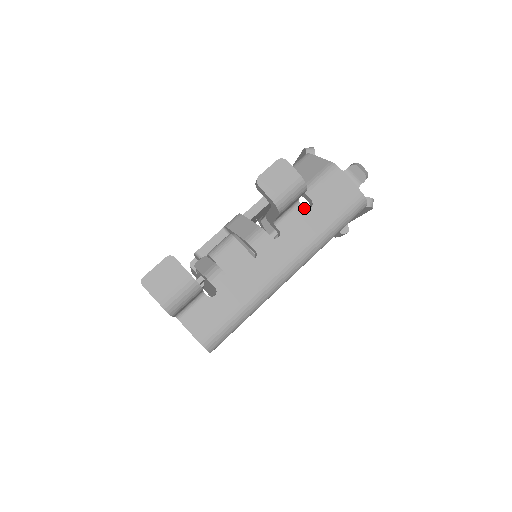
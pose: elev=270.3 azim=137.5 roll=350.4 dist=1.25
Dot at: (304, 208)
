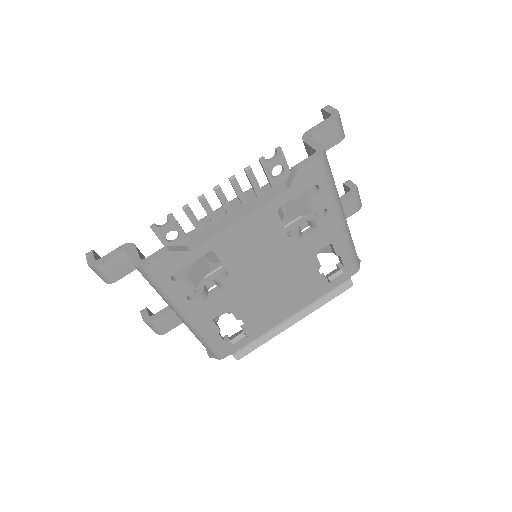
Dot at: occluded
